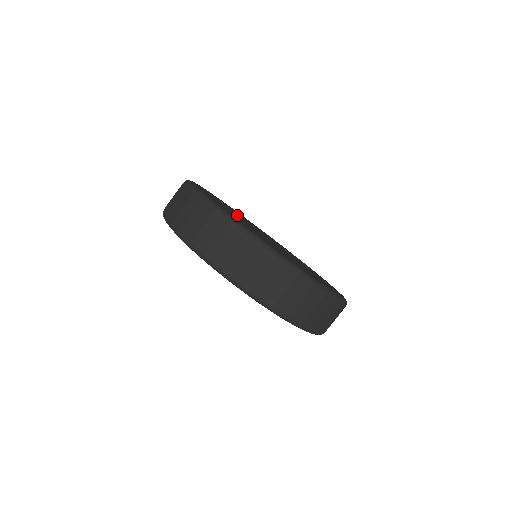
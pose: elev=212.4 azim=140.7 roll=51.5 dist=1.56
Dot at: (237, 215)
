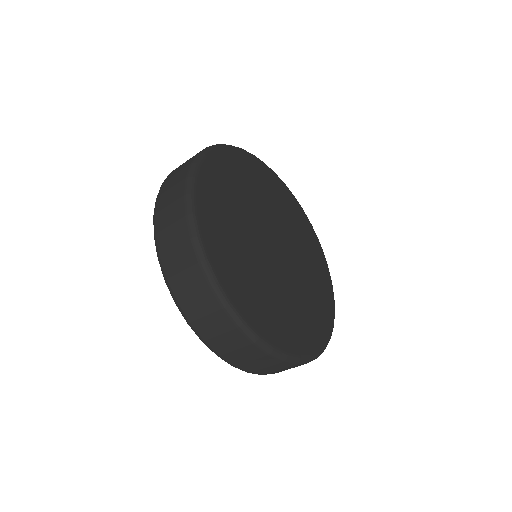
Dot at: (247, 212)
